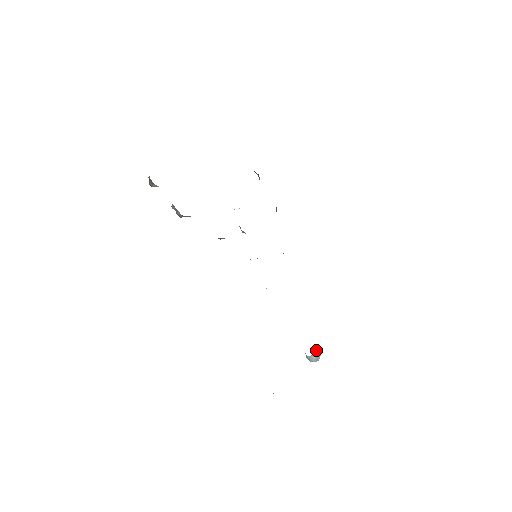
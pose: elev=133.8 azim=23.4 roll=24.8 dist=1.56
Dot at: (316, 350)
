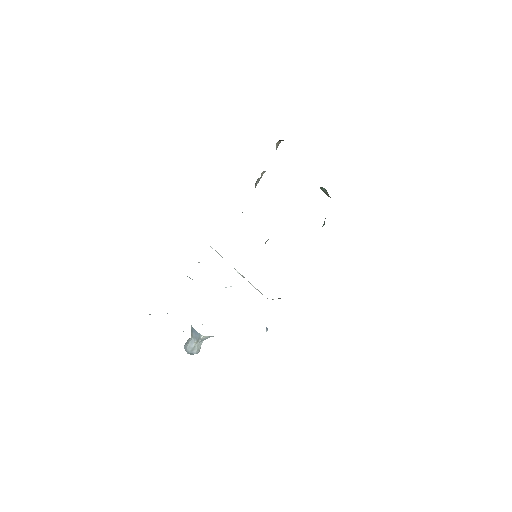
Dot at: (201, 344)
